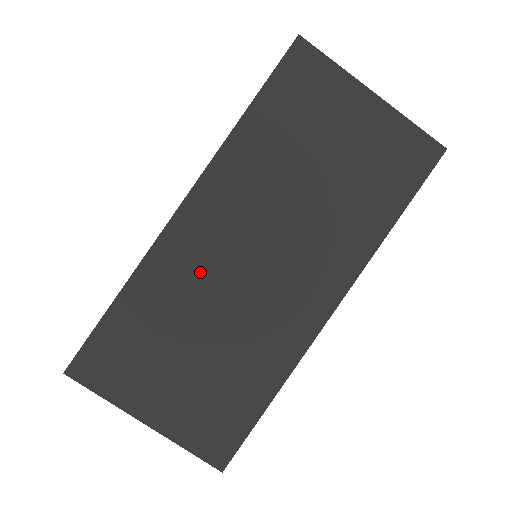
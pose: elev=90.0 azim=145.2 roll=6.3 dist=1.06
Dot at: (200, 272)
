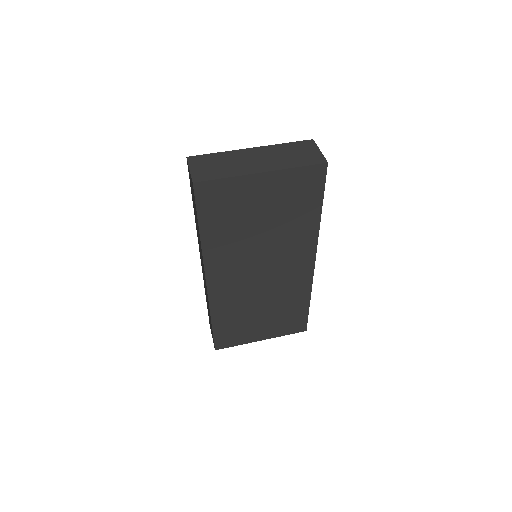
Dot at: (239, 294)
